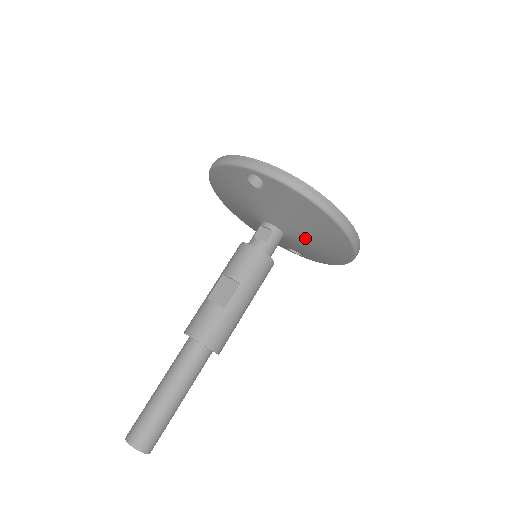
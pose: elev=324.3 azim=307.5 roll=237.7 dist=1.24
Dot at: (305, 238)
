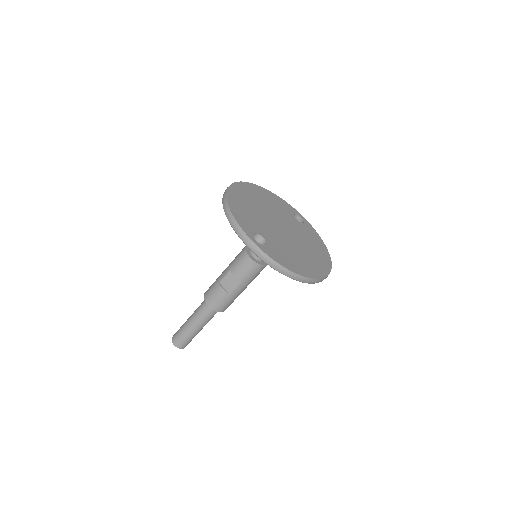
Dot at: occluded
